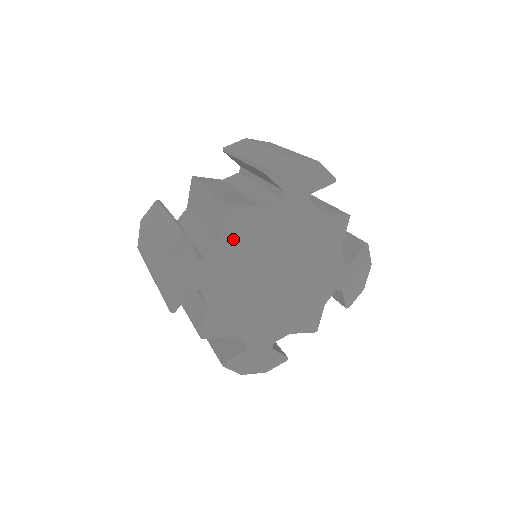
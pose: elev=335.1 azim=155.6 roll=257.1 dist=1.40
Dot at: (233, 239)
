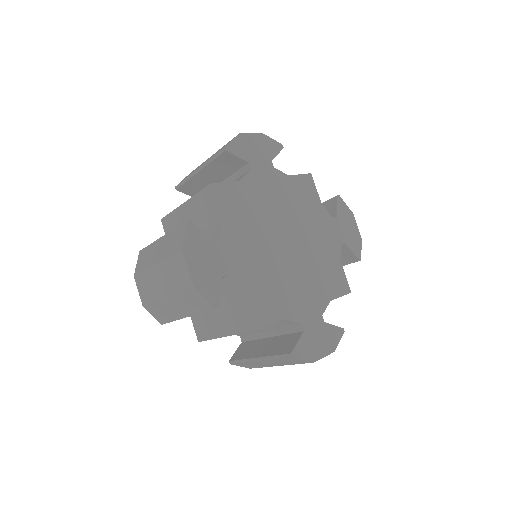
Dot at: (294, 187)
